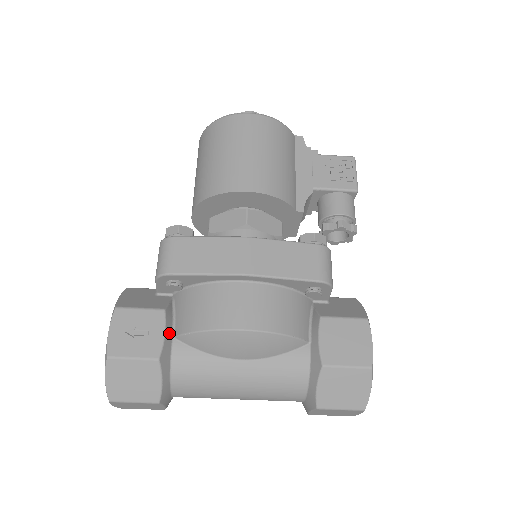
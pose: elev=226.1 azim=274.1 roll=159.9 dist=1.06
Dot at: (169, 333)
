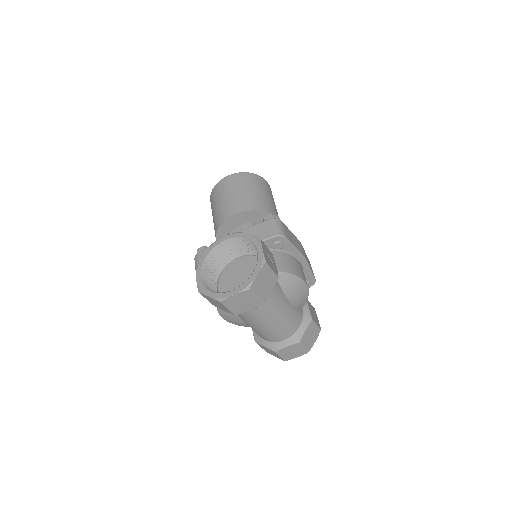
Dot at: occluded
